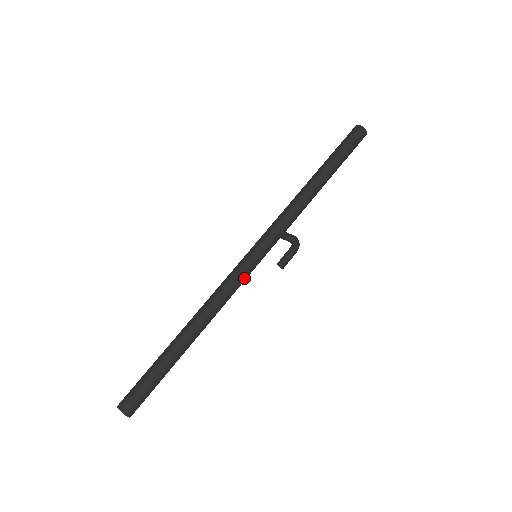
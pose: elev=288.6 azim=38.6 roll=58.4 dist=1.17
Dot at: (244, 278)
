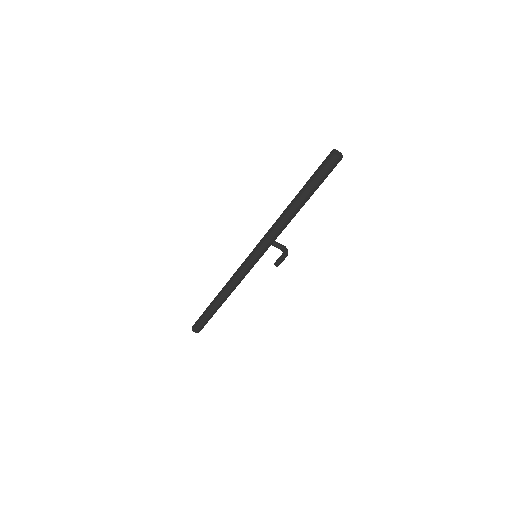
Dot at: occluded
